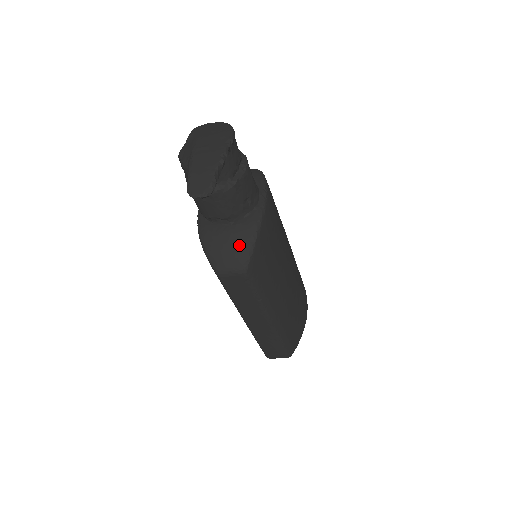
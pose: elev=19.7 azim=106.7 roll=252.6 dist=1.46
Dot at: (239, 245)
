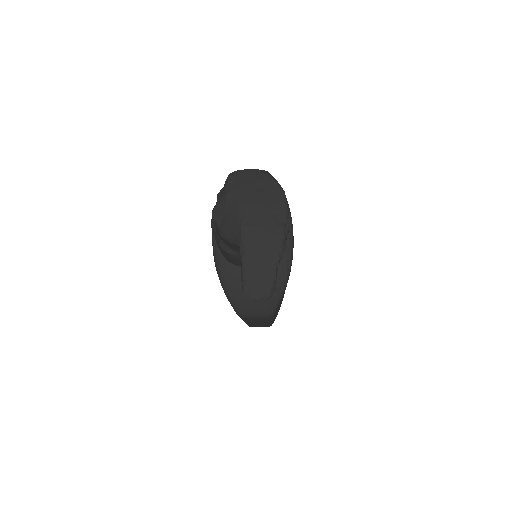
Dot at: occluded
